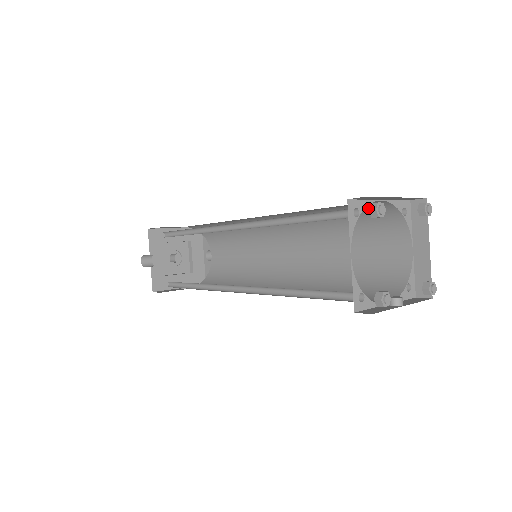
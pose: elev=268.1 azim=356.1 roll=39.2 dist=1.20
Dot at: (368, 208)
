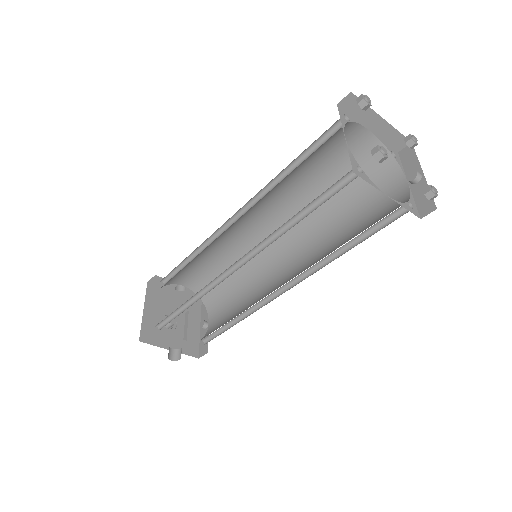
Dot at: occluded
